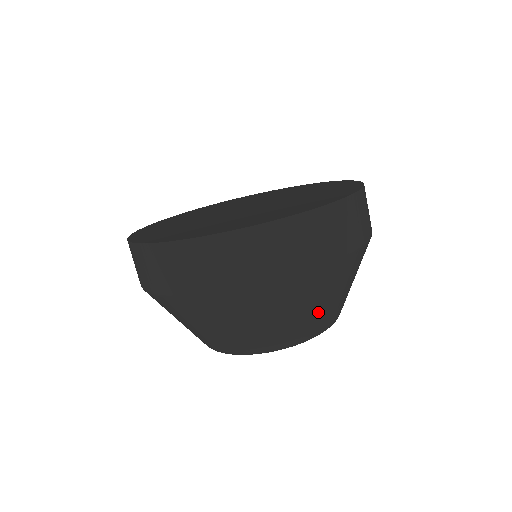
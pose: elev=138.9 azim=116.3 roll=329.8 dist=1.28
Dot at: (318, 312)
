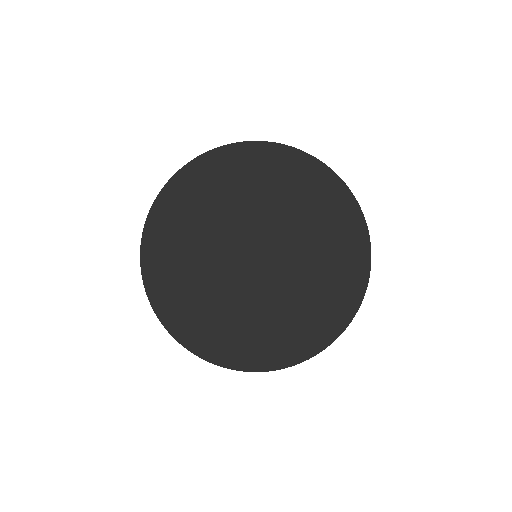
Dot at: occluded
